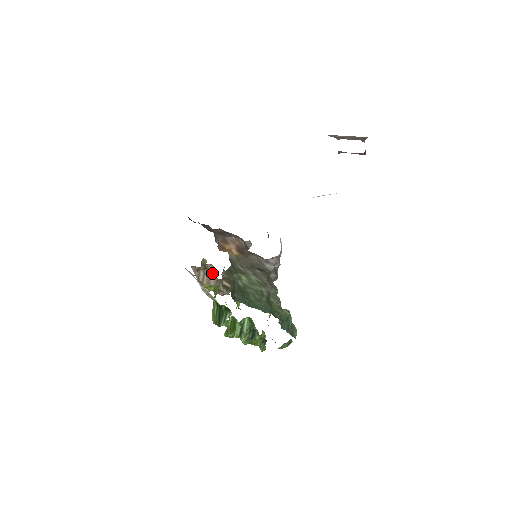
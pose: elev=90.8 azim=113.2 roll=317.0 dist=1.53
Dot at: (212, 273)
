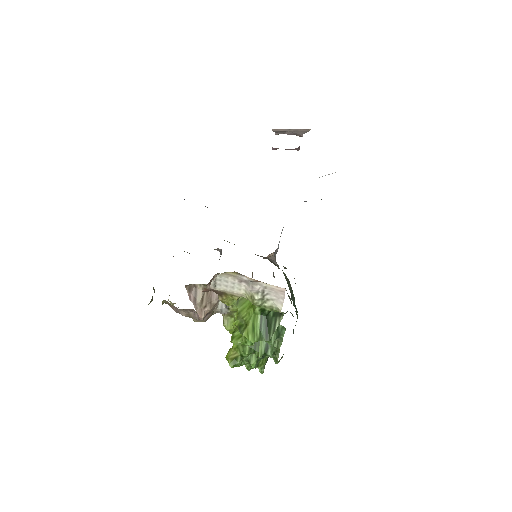
Dot at: occluded
